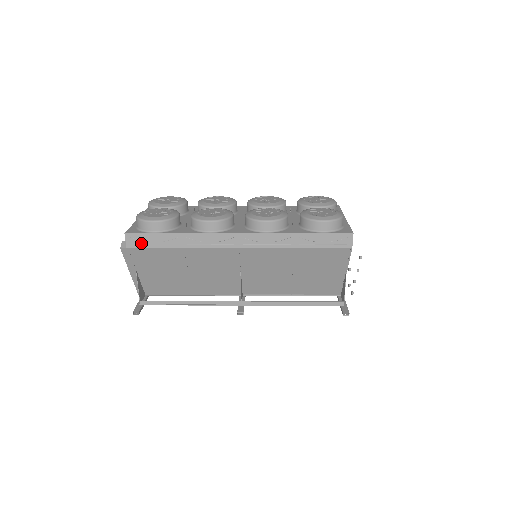
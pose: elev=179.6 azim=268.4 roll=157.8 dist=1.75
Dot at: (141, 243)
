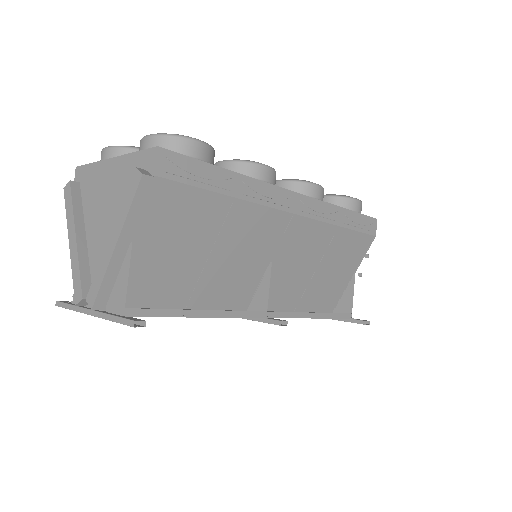
Dot at: (180, 173)
